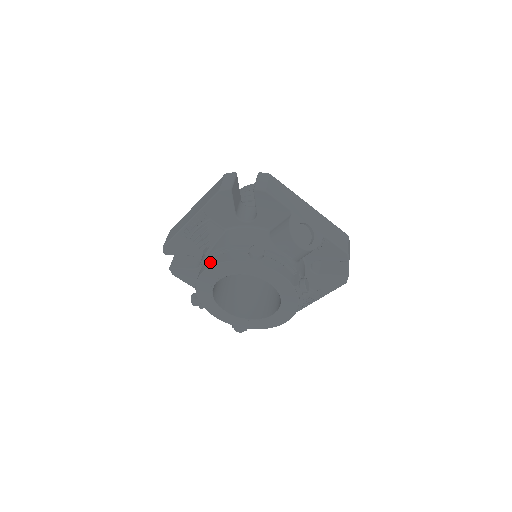
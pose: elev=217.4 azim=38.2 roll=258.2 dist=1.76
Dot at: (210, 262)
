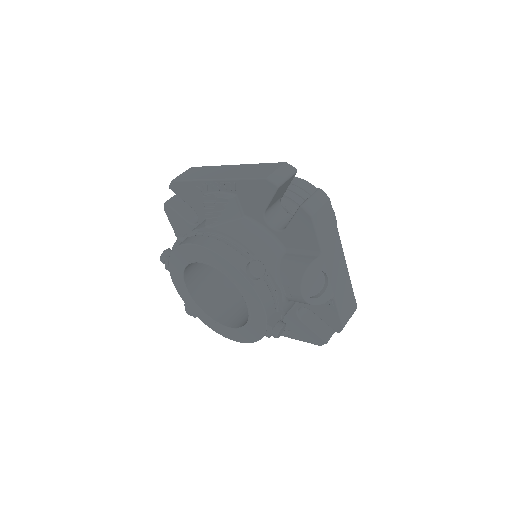
Dot at: (204, 240)
